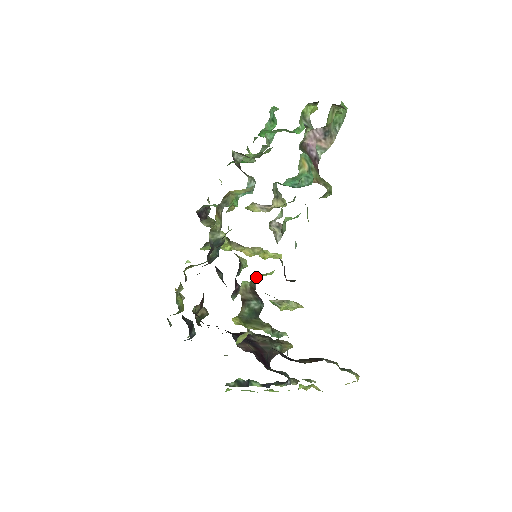
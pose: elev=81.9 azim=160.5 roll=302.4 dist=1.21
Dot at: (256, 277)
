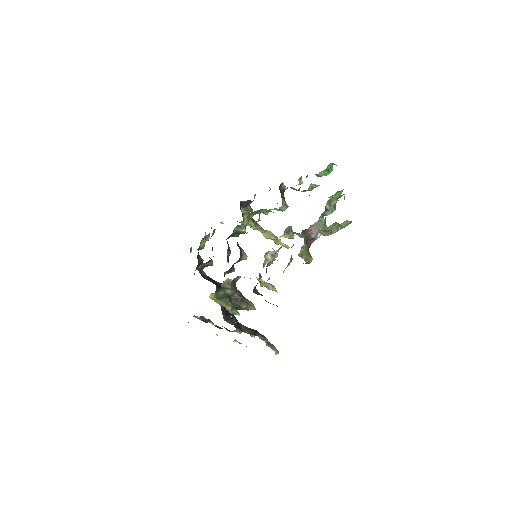
Dot at: occluded
